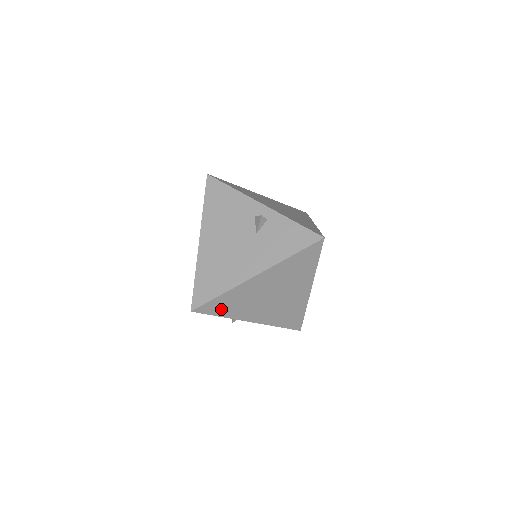
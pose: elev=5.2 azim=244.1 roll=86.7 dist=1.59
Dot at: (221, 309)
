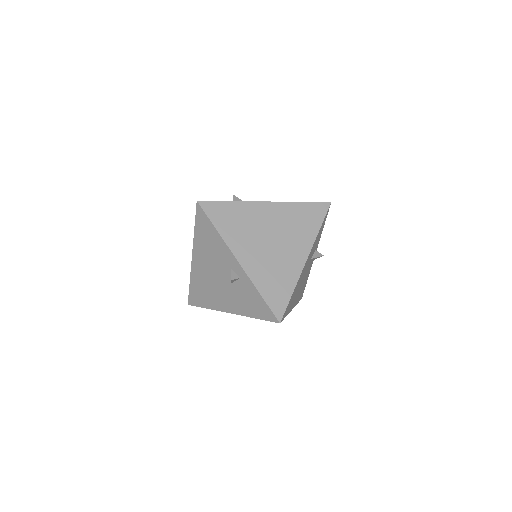
Dot at: occluded
